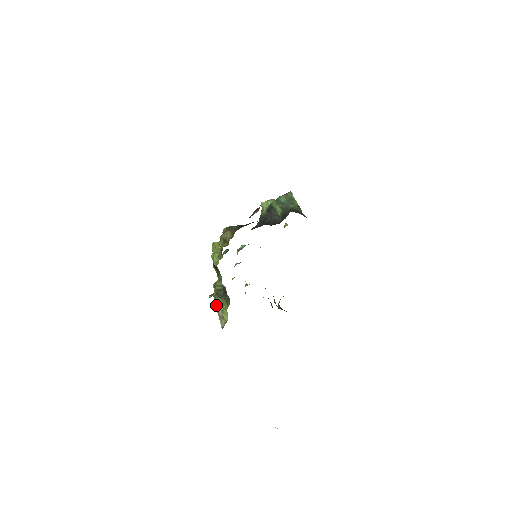
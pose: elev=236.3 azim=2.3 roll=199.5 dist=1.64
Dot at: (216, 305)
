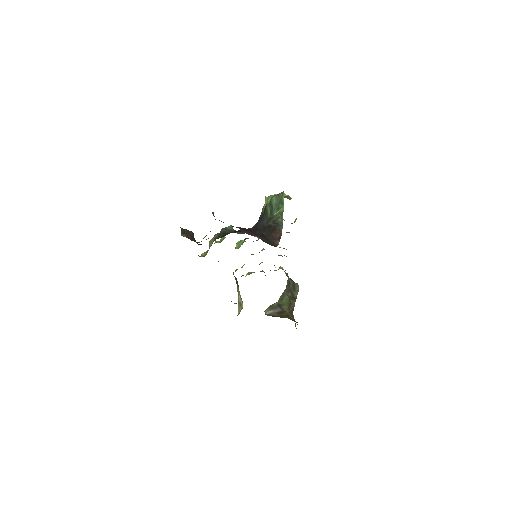
Dot at: (237, 290)
